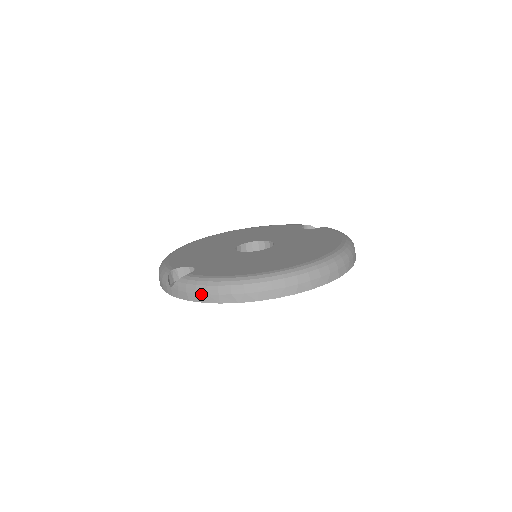
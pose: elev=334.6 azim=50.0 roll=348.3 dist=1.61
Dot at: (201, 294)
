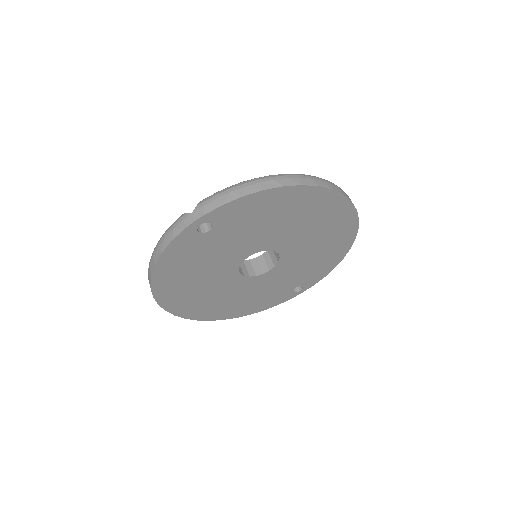
Dot at: (238, 189)
